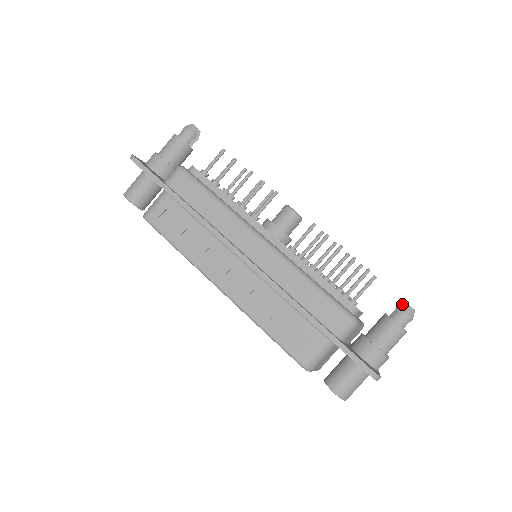
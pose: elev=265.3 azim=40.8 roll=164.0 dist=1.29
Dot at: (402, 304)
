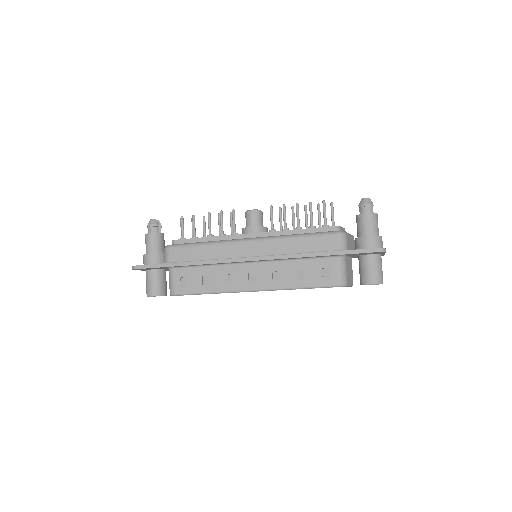
Dot at: occluded
